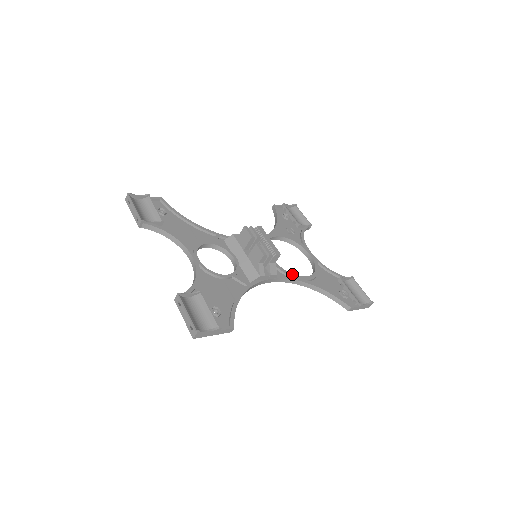
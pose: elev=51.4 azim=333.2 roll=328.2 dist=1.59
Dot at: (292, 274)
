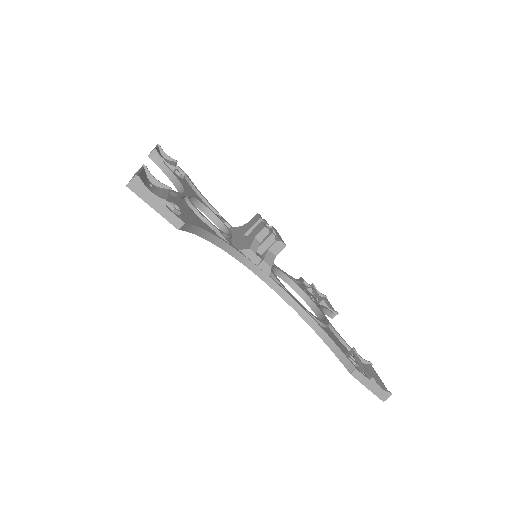
Dot at: (291, 294)
